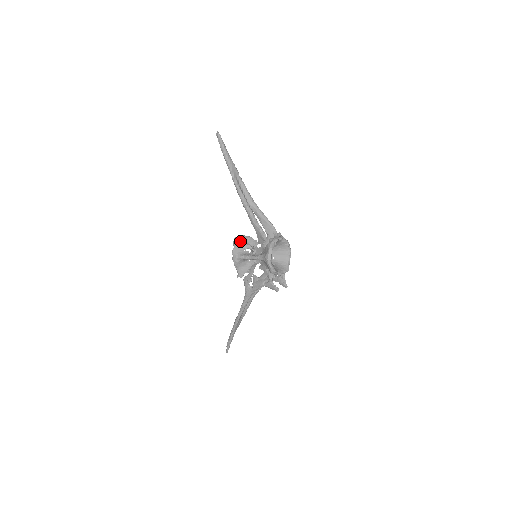
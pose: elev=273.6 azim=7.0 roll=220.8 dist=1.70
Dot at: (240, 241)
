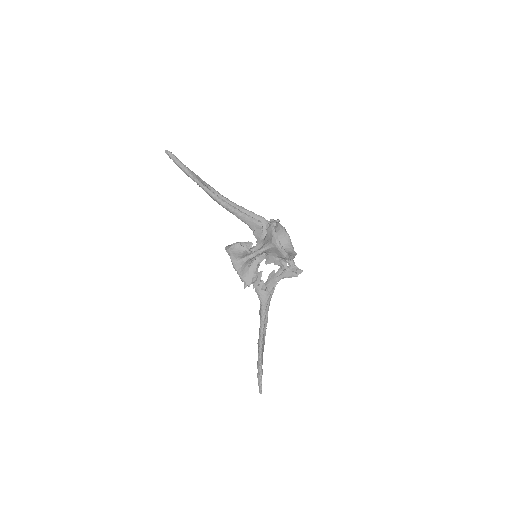
Dot at: (234, 246)
